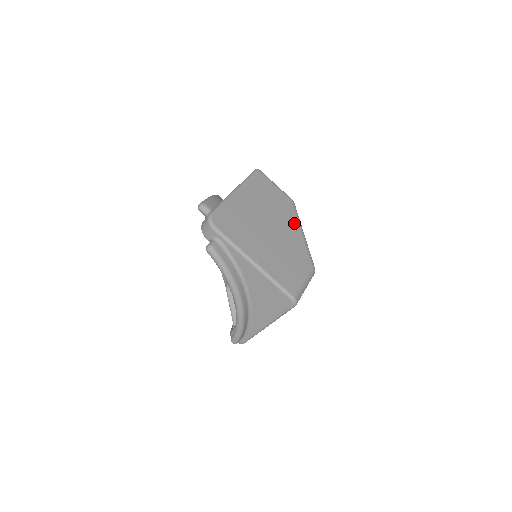
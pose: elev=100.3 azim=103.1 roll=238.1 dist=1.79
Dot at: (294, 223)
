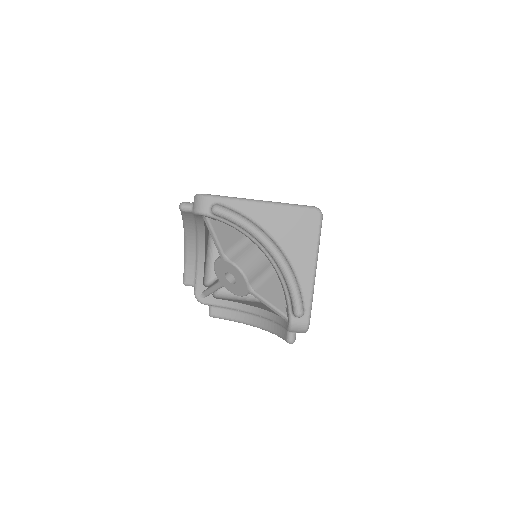
Dot at: occluded
